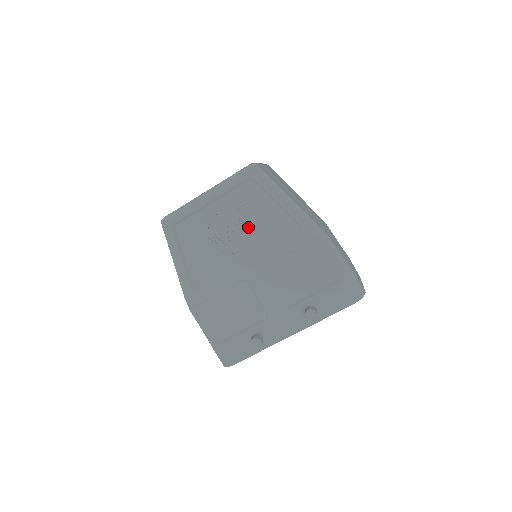
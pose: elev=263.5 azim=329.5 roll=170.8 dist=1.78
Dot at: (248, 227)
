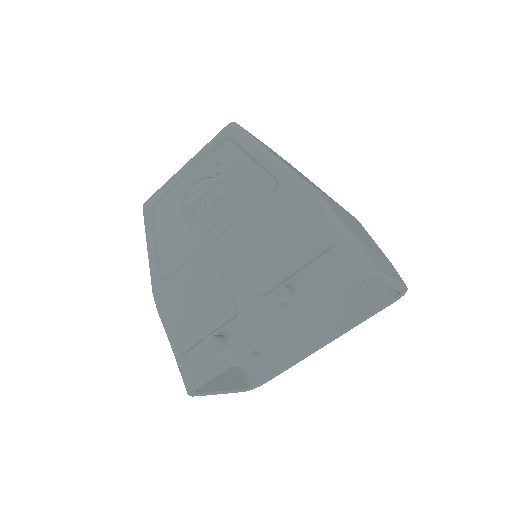
Dot at: (222, 195)
